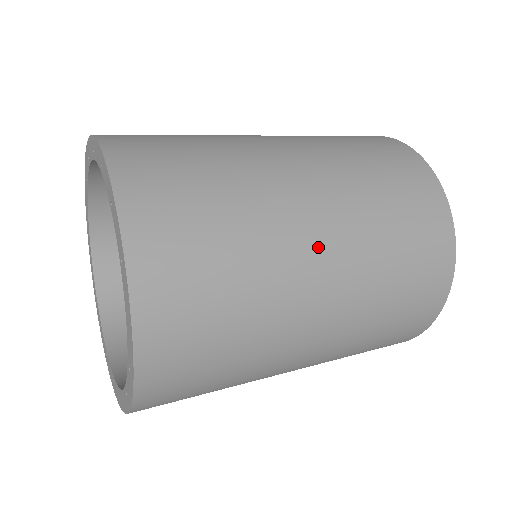
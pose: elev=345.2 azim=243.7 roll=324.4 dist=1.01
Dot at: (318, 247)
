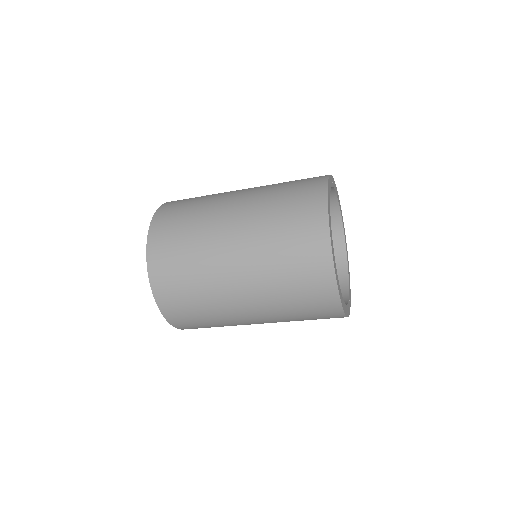
Dot at: (232, 210)
